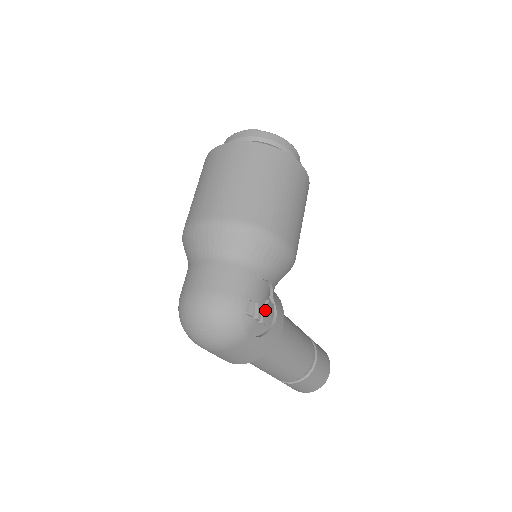
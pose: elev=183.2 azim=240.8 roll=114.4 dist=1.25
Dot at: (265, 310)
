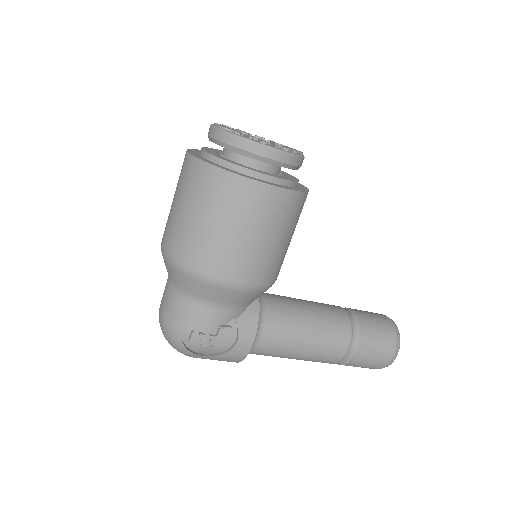
Dot at: (213, 338)
